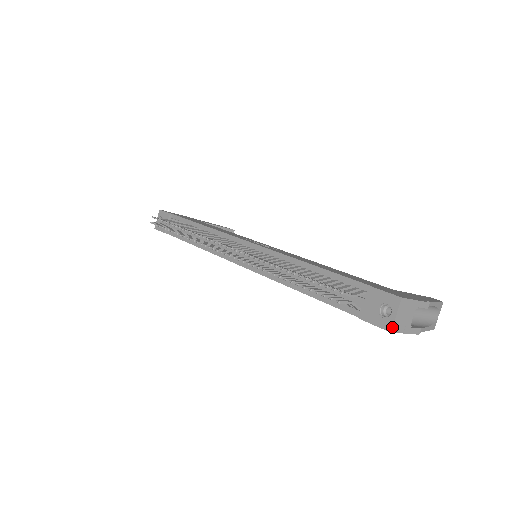
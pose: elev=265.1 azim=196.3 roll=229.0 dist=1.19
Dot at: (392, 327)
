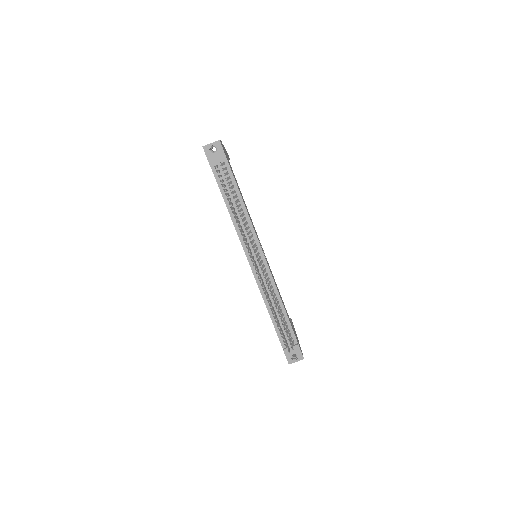
Dot at: occluded
